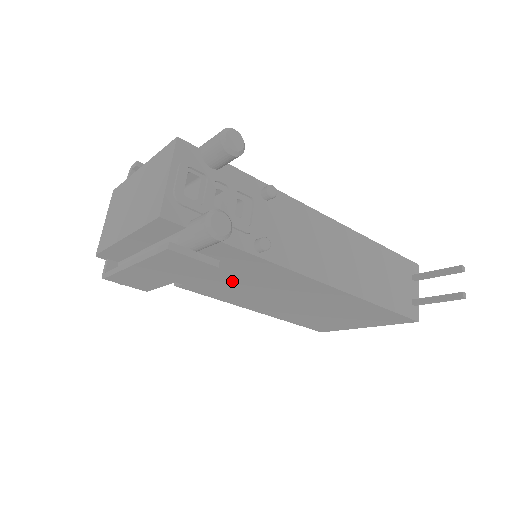
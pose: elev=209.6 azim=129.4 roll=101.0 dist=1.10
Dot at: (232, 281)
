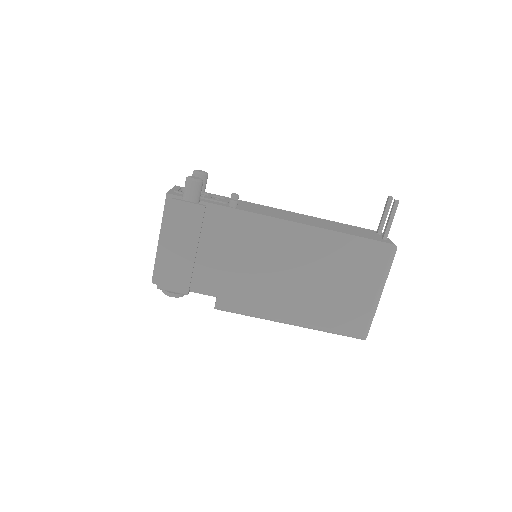
Dot at: (241, 263)
